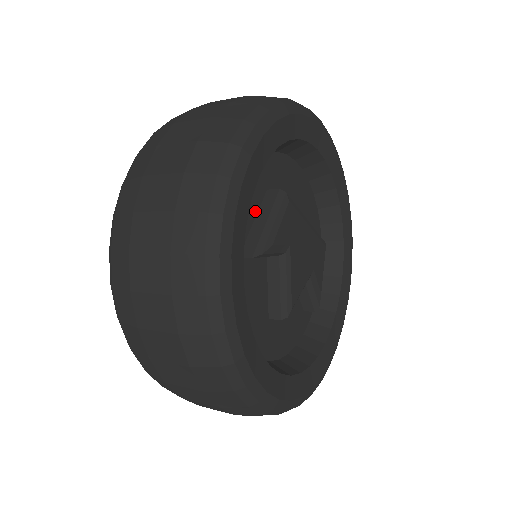
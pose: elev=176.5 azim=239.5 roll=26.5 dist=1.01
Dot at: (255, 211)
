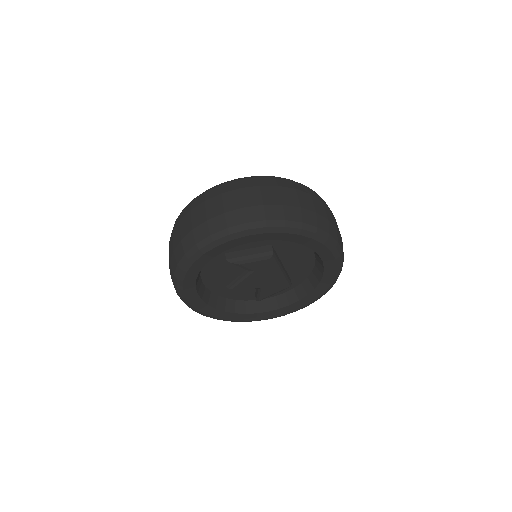
Dot at: (254, 246)
